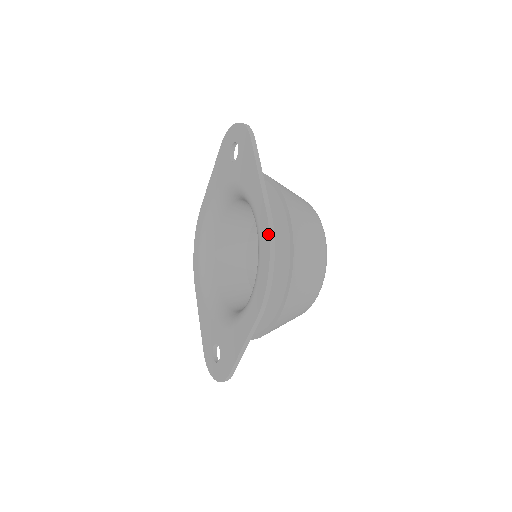
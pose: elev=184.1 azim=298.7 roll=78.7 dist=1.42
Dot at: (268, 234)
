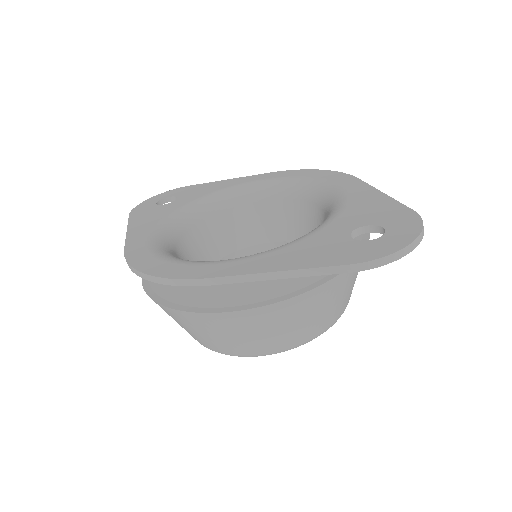
Dot at: (289, 170)
